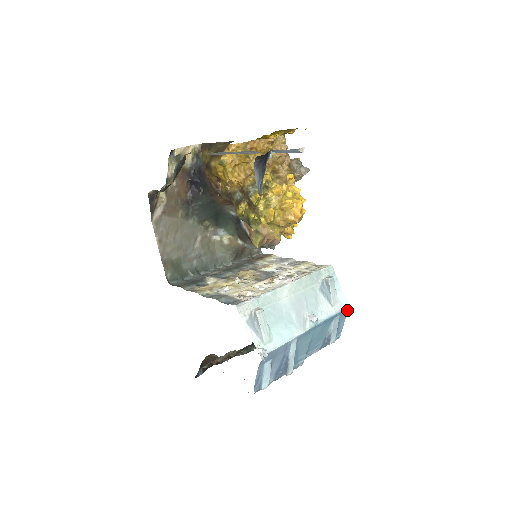
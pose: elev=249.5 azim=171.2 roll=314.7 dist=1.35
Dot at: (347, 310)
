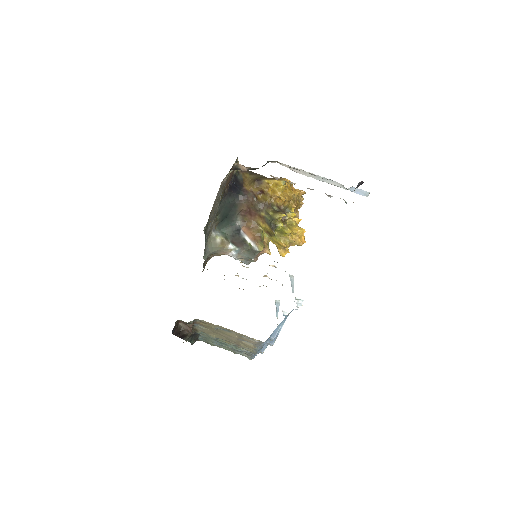
Dot at: occluded
